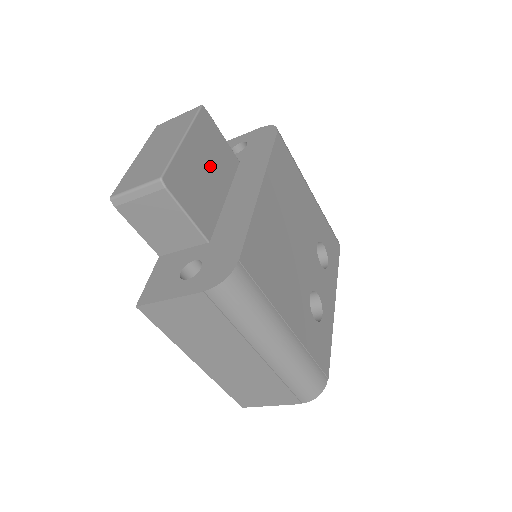
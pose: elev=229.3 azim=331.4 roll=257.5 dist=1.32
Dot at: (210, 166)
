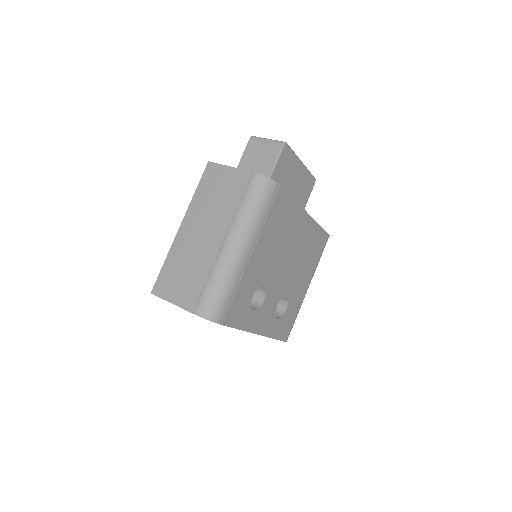
Dot at: (295, 189)
